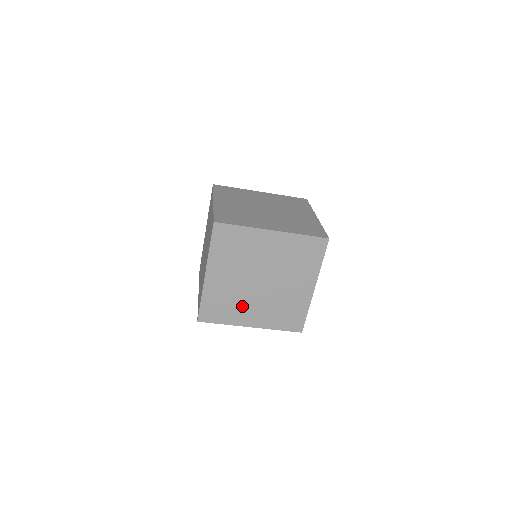
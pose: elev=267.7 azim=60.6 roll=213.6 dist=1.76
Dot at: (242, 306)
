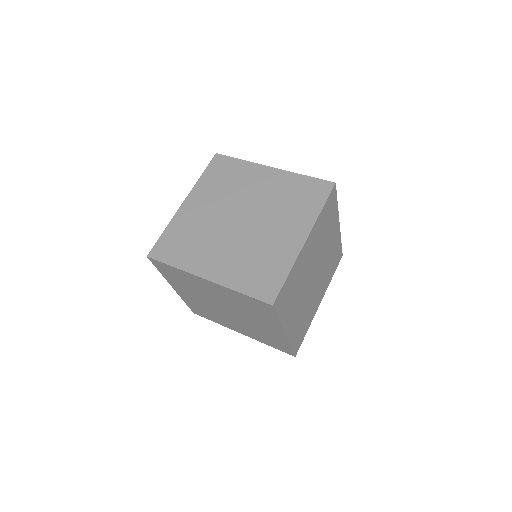
Dot at: (207, 247)
